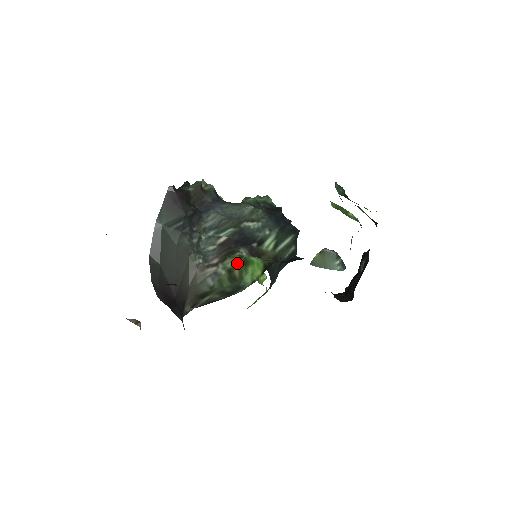
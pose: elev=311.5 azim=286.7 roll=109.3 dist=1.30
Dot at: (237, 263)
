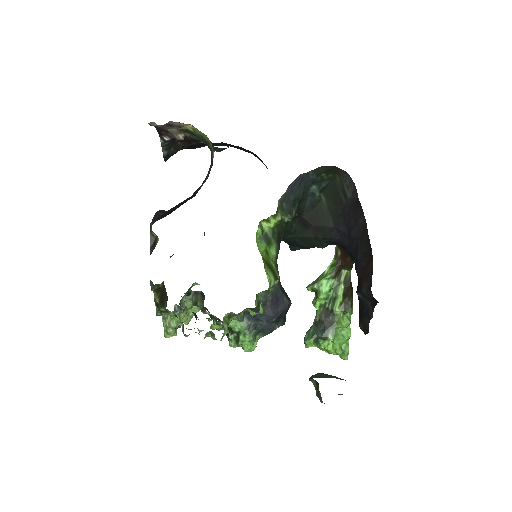
Dot at: occluded
